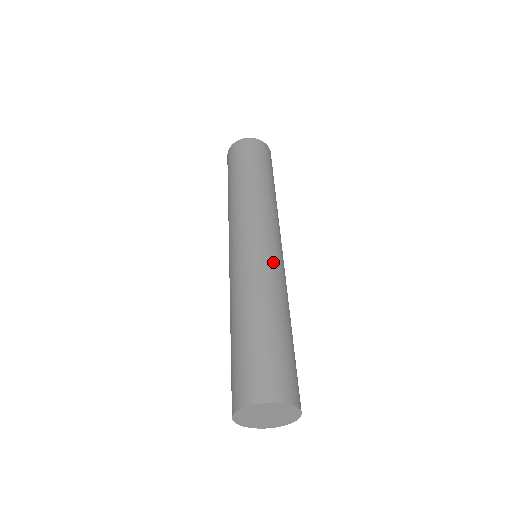
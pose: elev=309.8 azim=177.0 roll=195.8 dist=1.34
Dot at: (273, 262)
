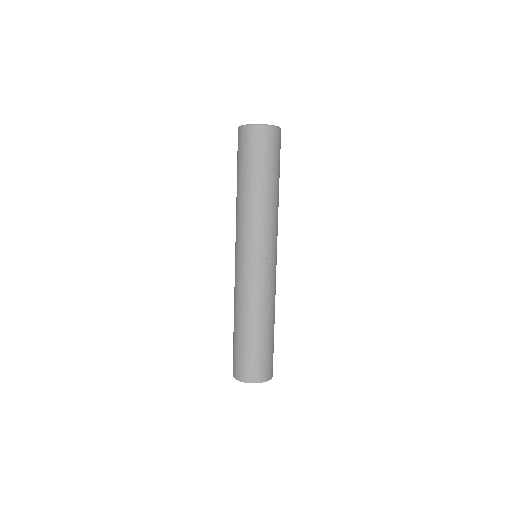
Dot at: (247, 280)
